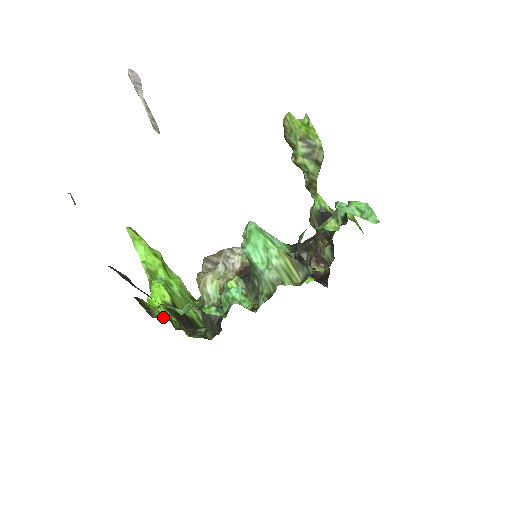
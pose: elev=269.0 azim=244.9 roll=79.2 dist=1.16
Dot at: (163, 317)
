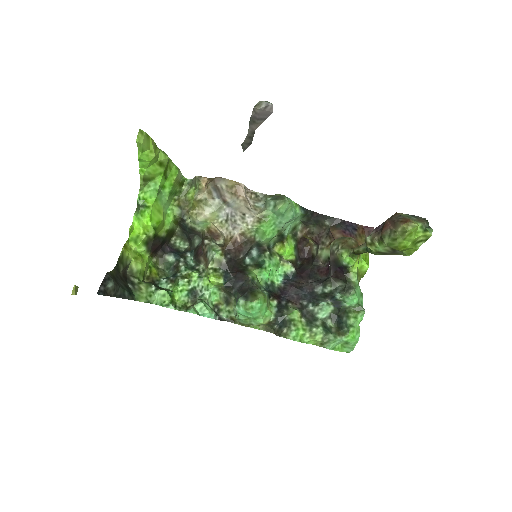
Dot at: (137, 276)
